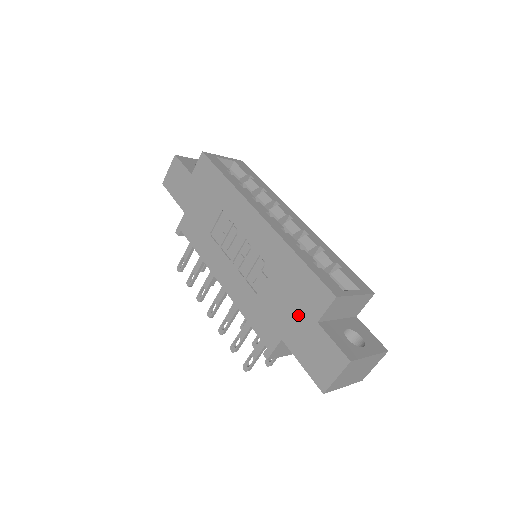
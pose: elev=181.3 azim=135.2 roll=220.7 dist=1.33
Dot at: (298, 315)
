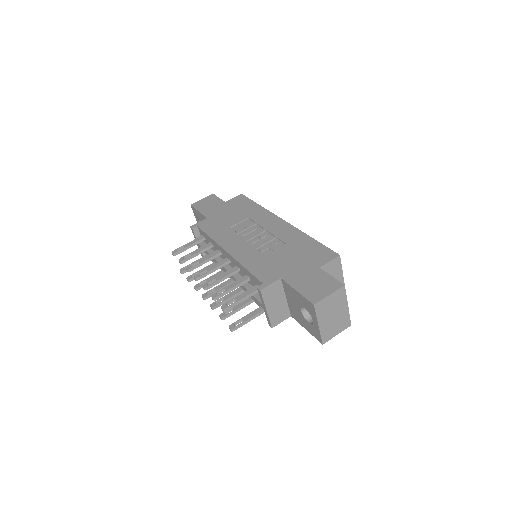
Dot at: (302, 264)
